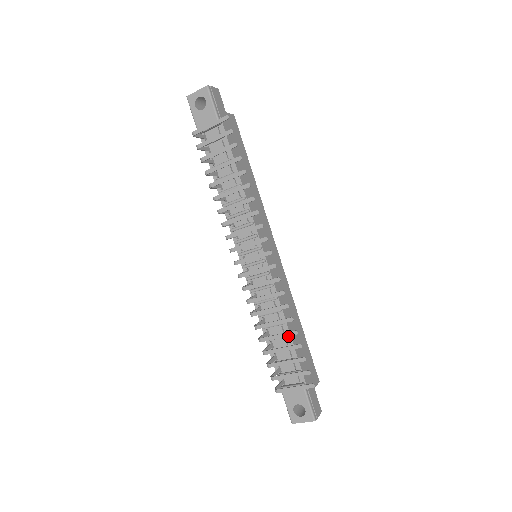
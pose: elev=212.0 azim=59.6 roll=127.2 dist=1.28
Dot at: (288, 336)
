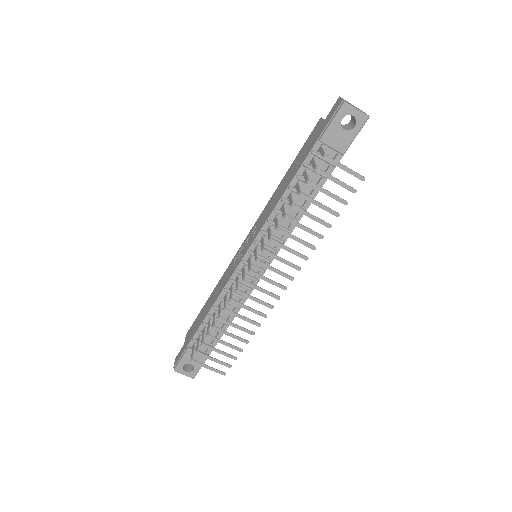
Dot at: (227, 324)
